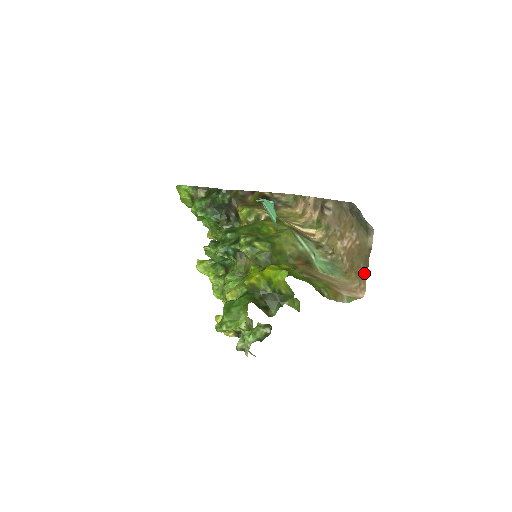
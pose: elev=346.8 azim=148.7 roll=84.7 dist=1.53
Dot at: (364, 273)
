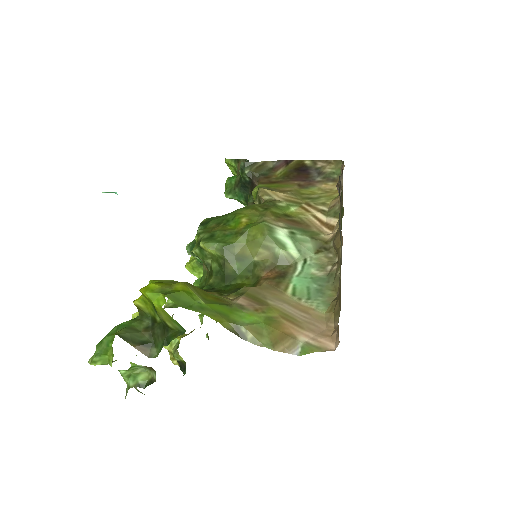
Dot at: (340, 307)
